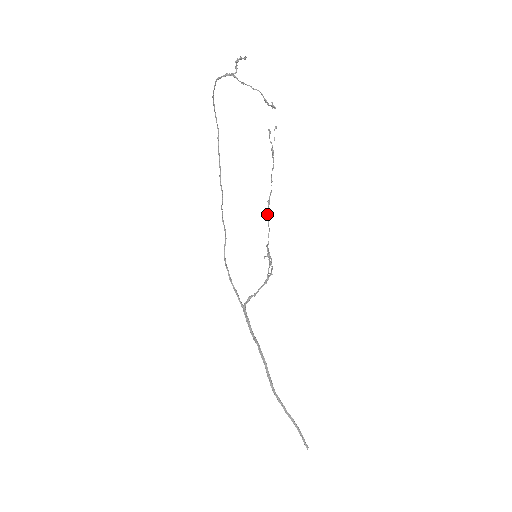
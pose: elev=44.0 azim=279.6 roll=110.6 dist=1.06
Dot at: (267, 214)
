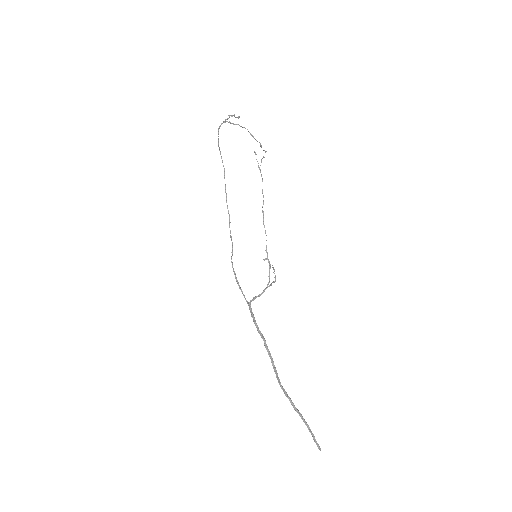
Dot at: (263, 221)
